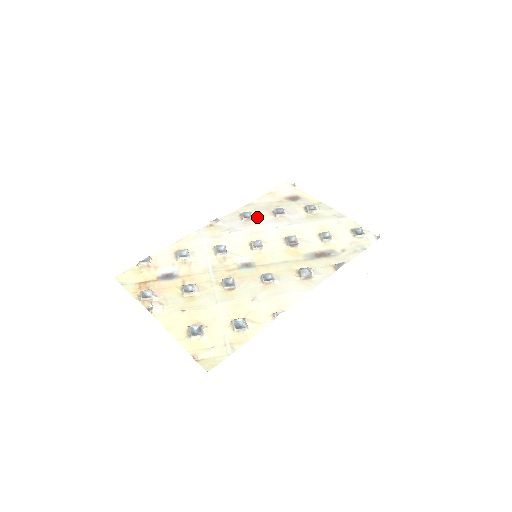
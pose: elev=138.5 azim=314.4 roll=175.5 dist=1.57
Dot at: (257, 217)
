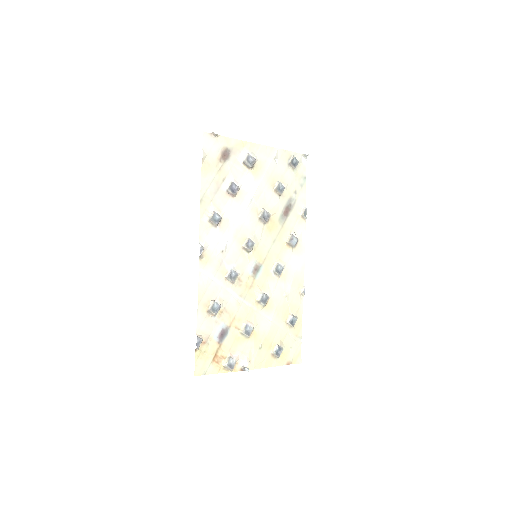
Dot at: (223, 212)
